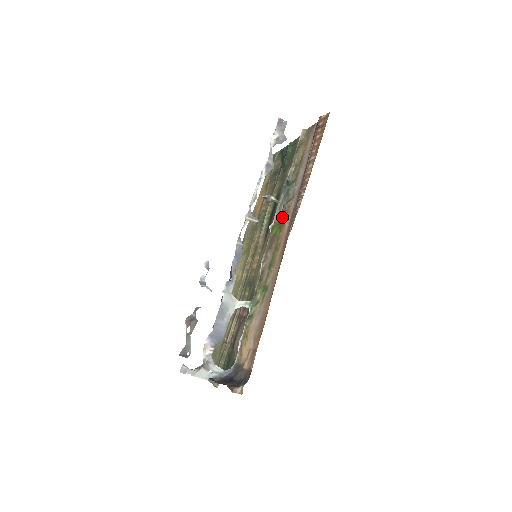
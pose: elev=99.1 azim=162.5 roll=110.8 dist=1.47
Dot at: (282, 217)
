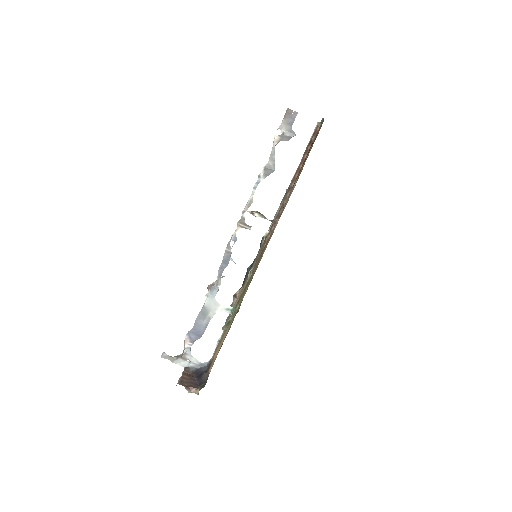
Dot at: occluded
